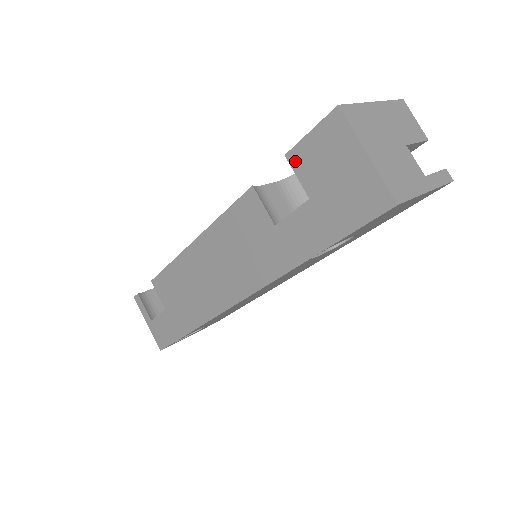
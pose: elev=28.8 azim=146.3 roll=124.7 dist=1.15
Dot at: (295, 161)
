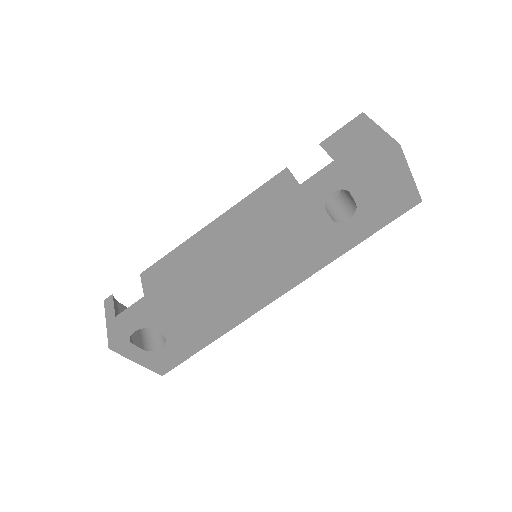
Dot at: (327, 144)
